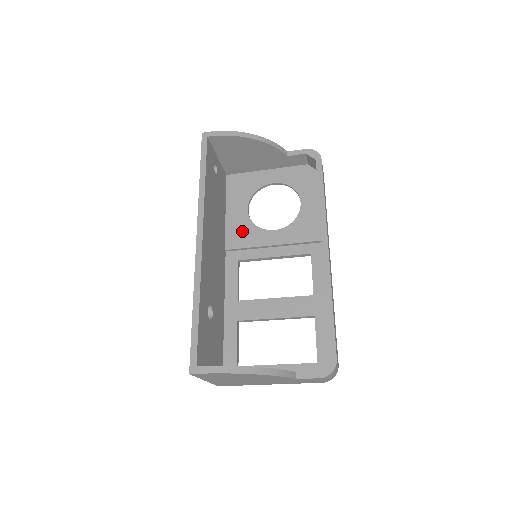
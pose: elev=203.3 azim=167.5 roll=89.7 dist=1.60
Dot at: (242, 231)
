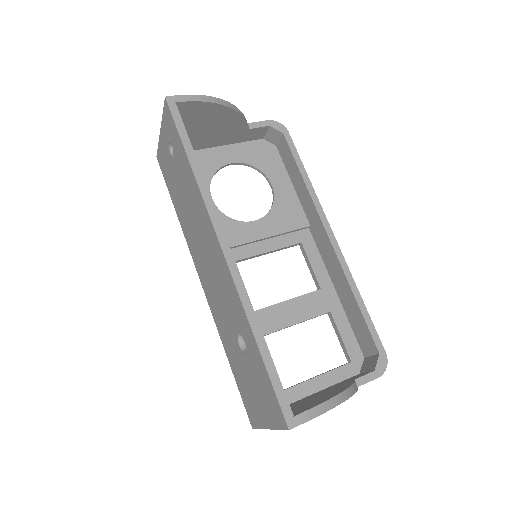
Dot at: occluded
